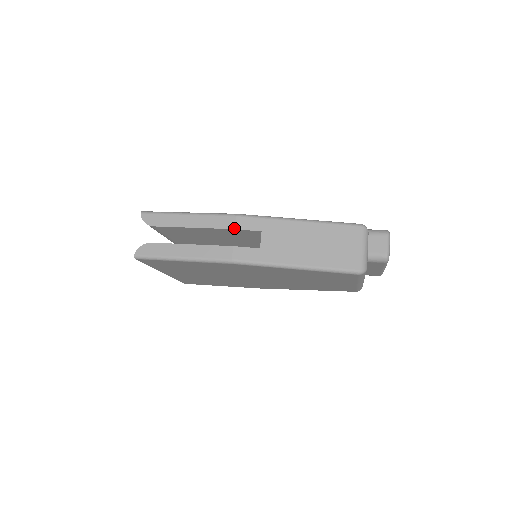
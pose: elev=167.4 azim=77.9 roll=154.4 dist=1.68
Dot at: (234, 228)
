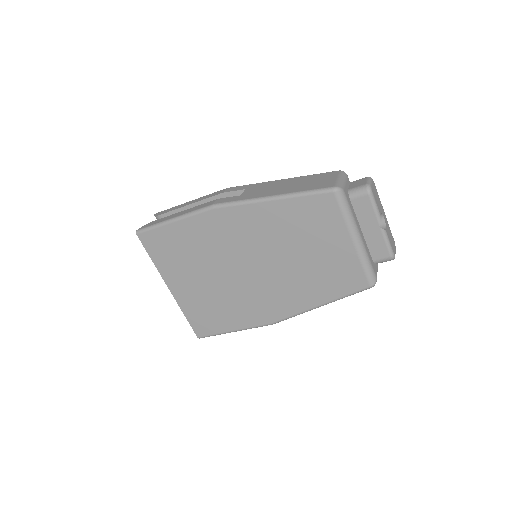
Dot at: (222, 192)
